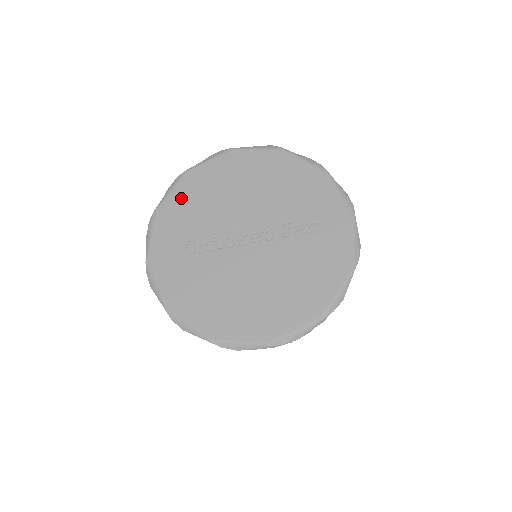
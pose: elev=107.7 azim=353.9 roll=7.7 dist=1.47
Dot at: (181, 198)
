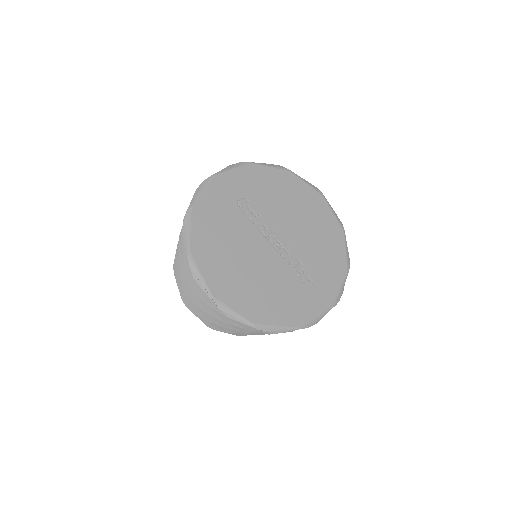
Dot at: (270, 177)
